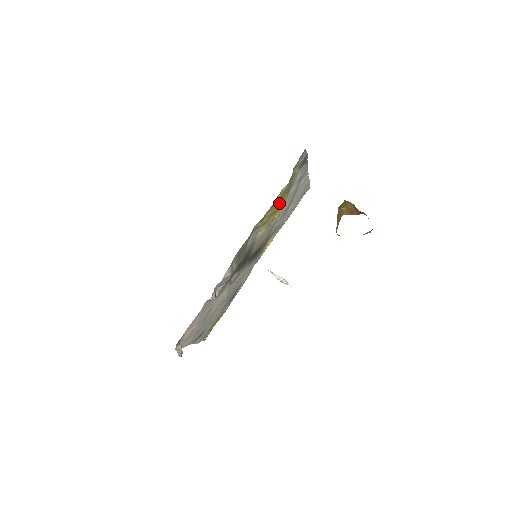
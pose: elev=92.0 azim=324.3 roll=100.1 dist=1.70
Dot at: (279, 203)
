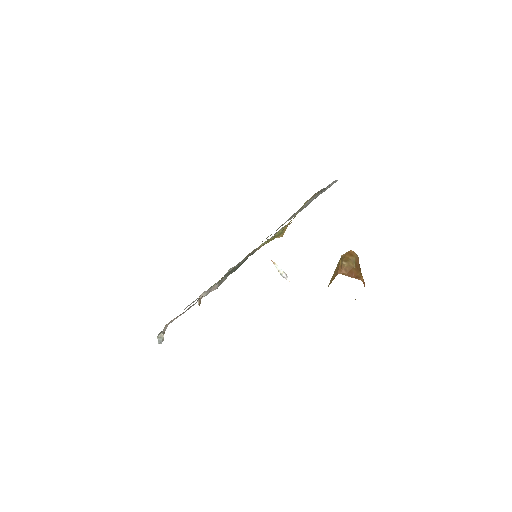
Dot at: occluded
